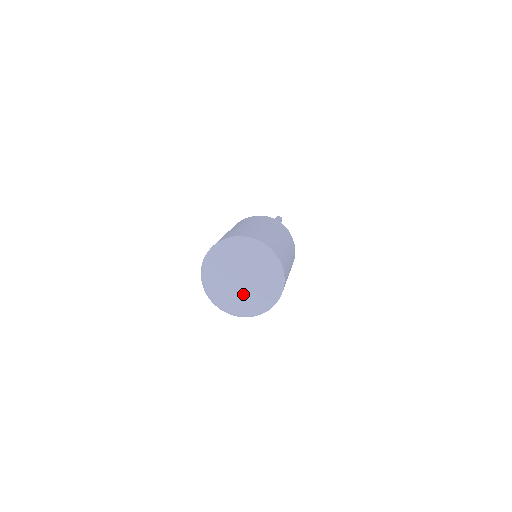
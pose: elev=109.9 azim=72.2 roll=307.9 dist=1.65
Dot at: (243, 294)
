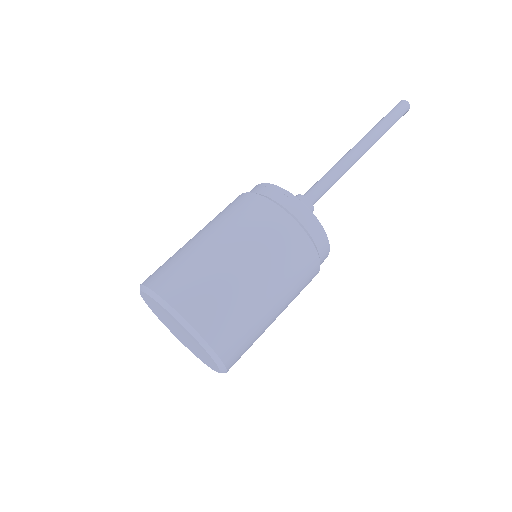
Dot at: (182, 338)
